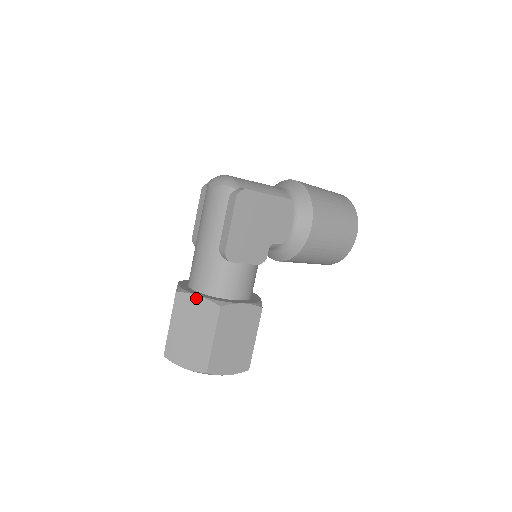
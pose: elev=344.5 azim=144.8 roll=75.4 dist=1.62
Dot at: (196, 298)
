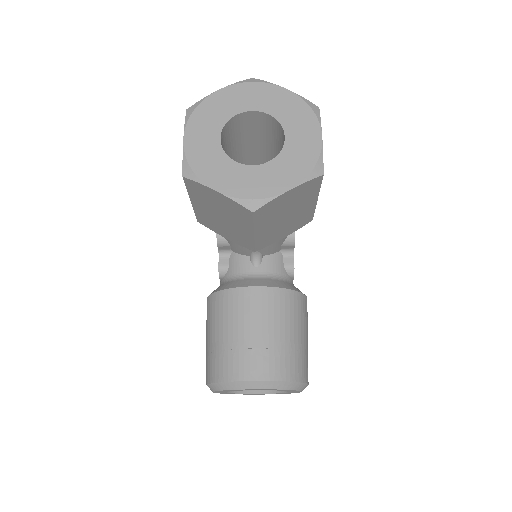
Dot at: occluded
